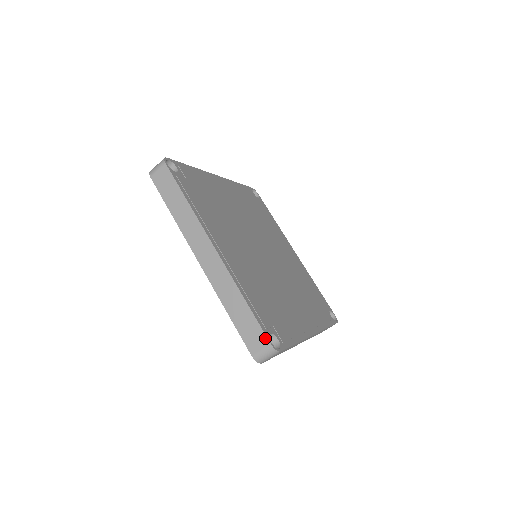
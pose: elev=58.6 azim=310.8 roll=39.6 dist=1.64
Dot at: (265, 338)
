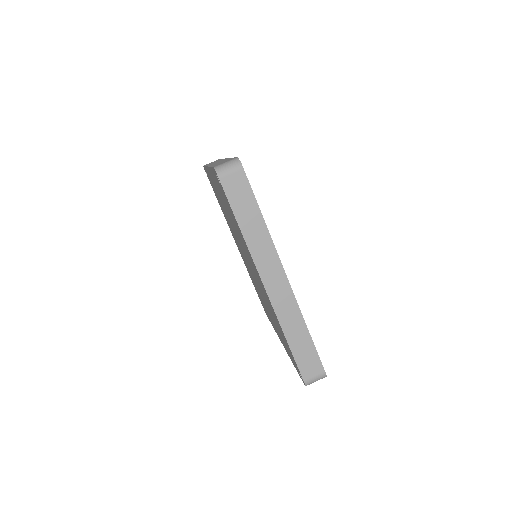
Dot at: occluded
